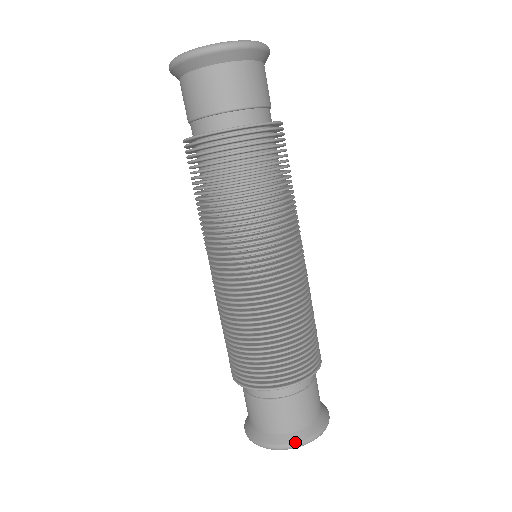
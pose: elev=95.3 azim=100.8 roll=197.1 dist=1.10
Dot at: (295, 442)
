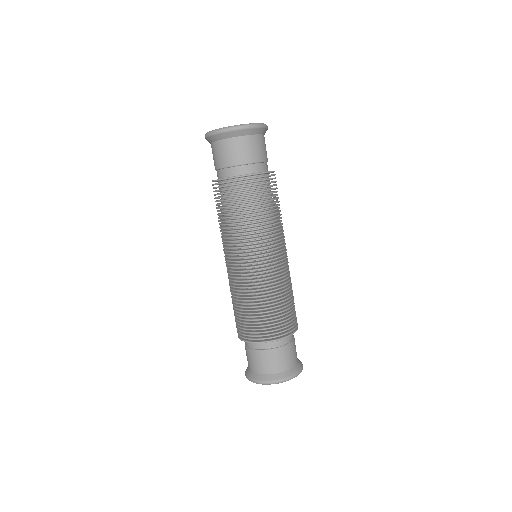
Dot at: (285, 377)
